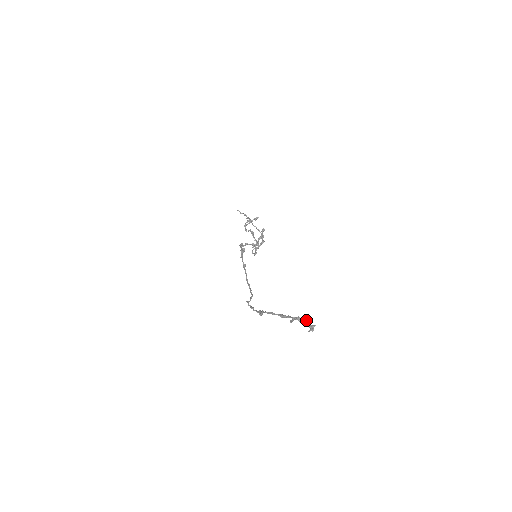
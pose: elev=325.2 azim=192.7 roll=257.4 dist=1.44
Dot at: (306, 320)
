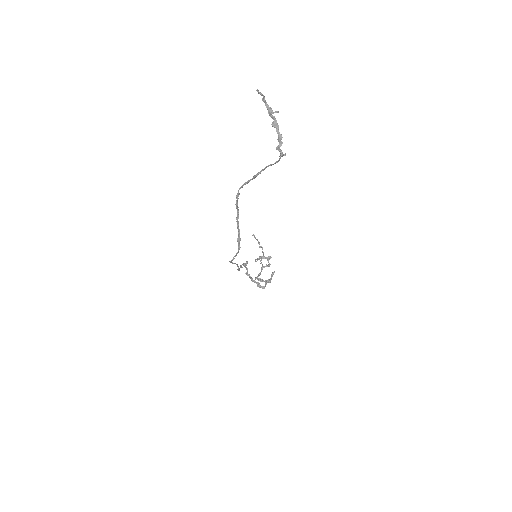
Dot at: (275, 111)
